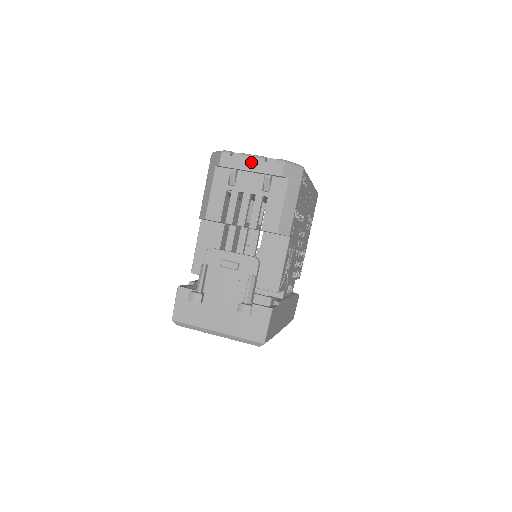
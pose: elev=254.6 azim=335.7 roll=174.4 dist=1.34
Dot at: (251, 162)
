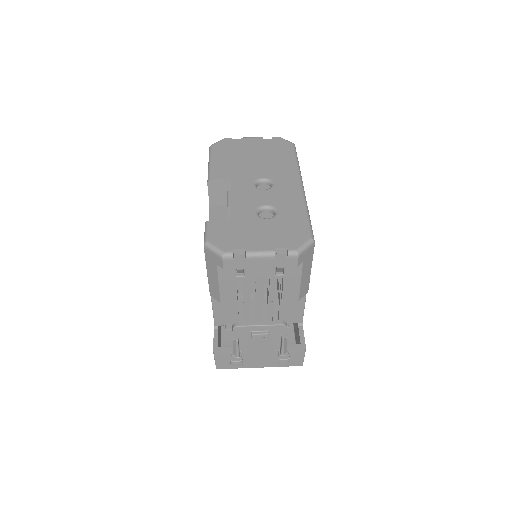
Dot at: (260, 261)
